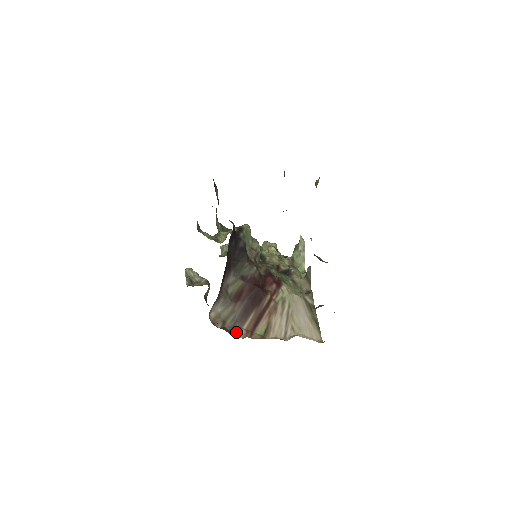
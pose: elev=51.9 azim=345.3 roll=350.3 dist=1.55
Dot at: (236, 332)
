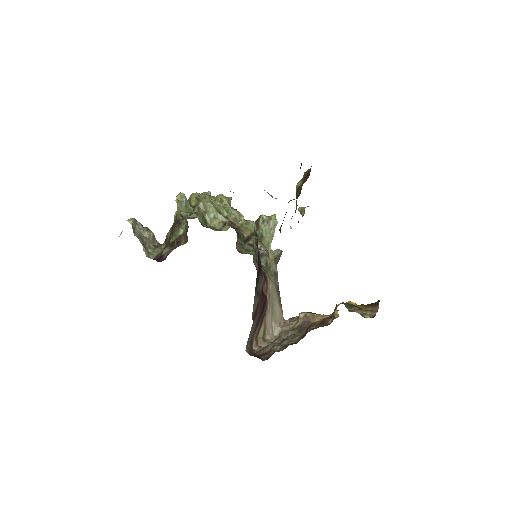
Dot at: (252, 346)
